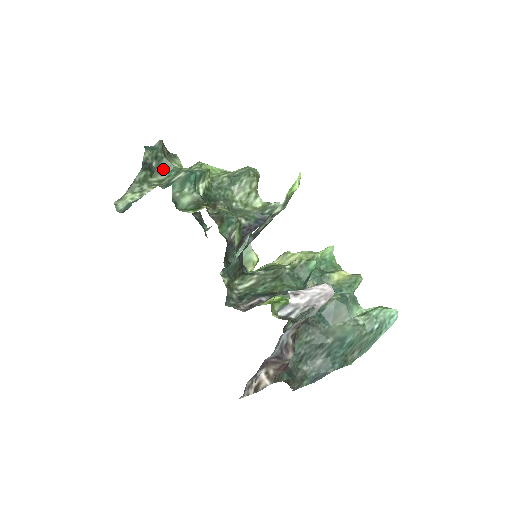
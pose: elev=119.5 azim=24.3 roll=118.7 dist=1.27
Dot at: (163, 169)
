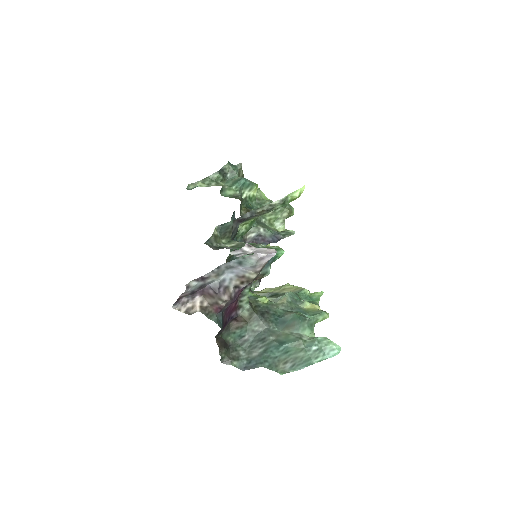
Dot at: occluded
